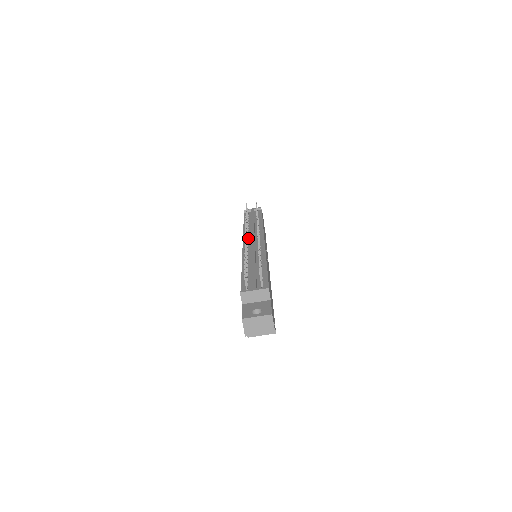
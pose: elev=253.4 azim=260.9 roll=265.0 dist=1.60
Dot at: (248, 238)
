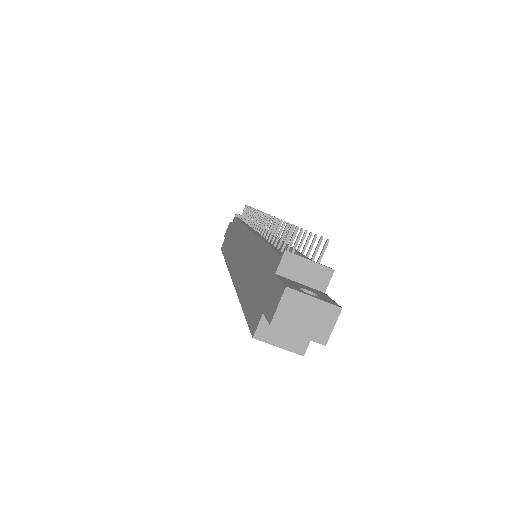
Dot at: occluded
